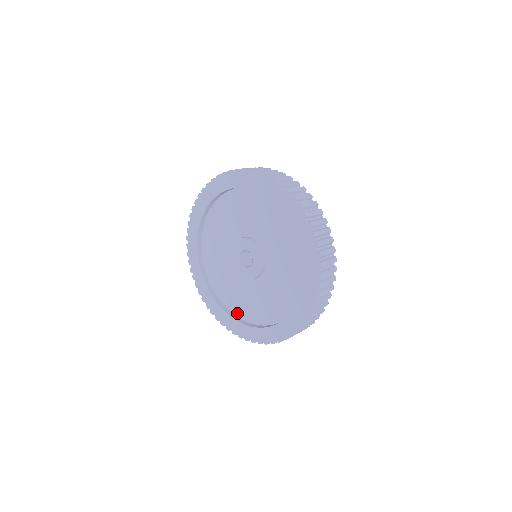
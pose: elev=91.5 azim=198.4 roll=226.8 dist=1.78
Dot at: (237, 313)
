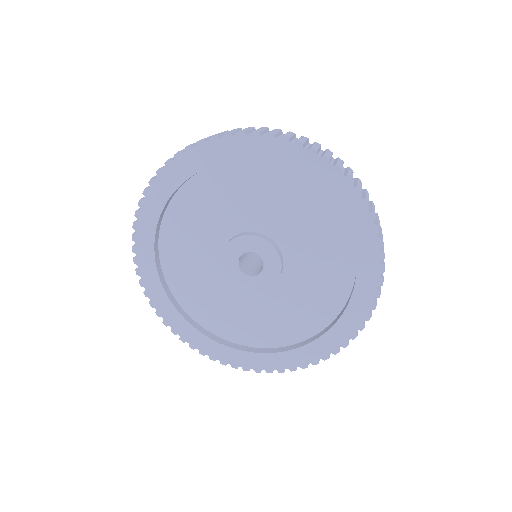
Dot at: (320, 326)
